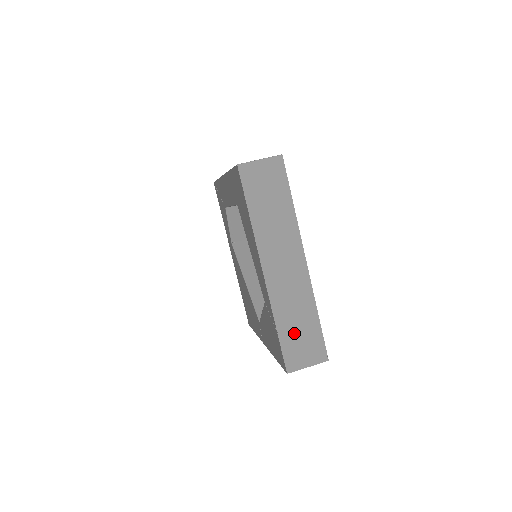
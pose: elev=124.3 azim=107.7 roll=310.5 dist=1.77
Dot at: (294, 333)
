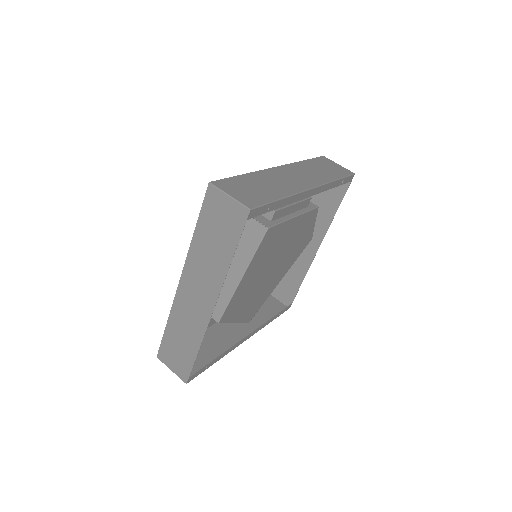
Dot at: (175, 341)
